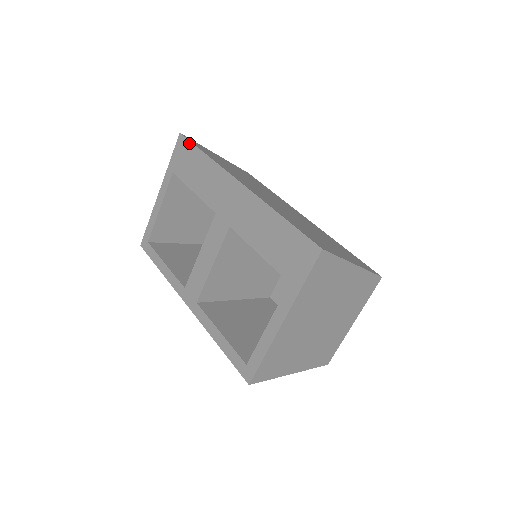
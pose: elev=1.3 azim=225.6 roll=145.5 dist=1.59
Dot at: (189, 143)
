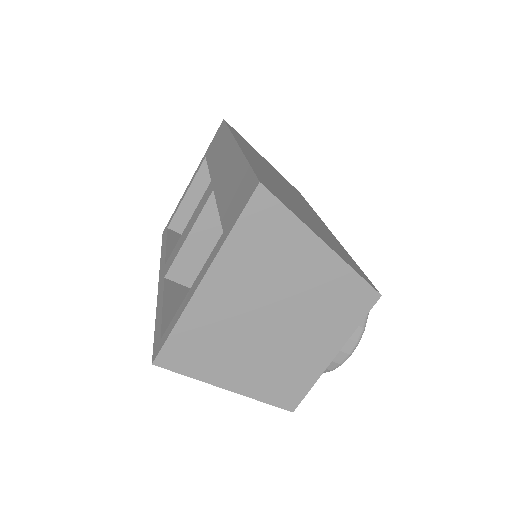
Dot at: (224, 124)
